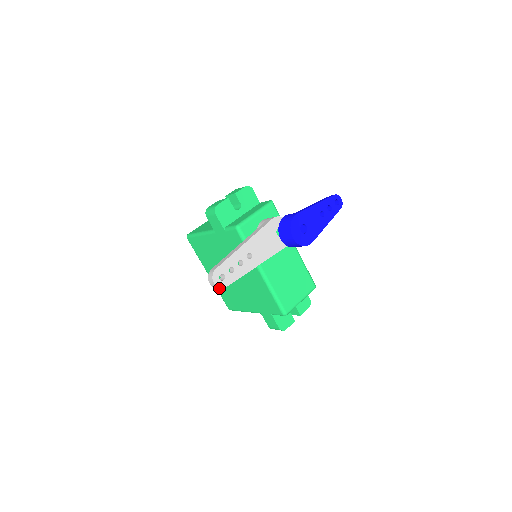
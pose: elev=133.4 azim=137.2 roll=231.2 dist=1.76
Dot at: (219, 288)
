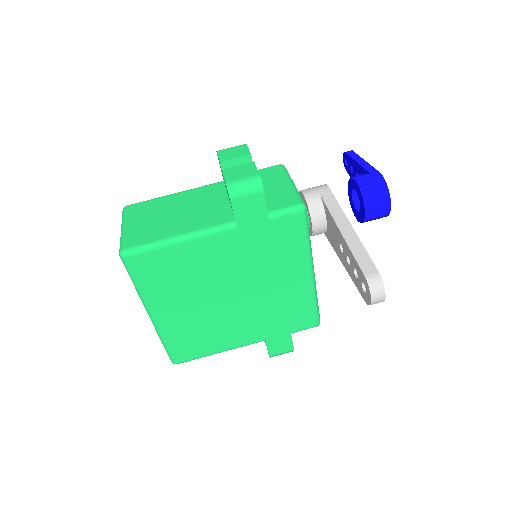
Dot at: (172, 333)
